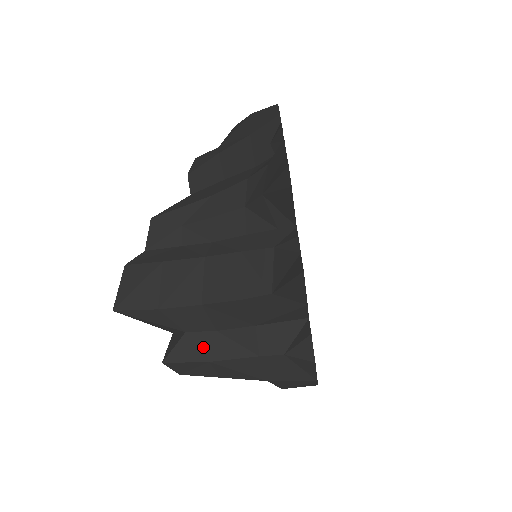
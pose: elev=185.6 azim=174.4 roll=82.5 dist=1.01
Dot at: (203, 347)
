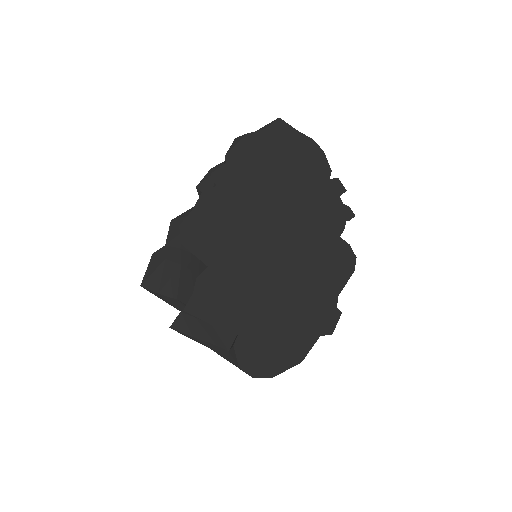
Dot at: (189, 326)
